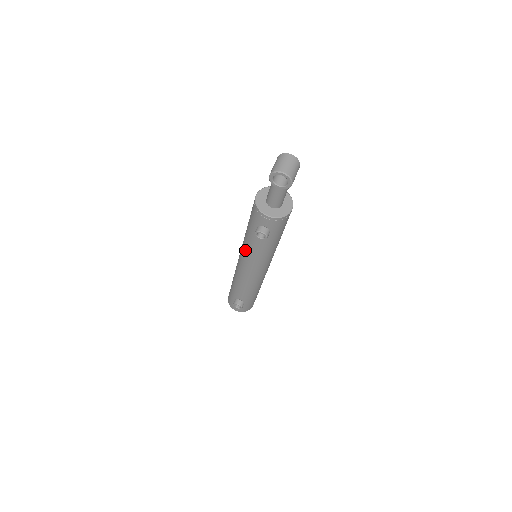
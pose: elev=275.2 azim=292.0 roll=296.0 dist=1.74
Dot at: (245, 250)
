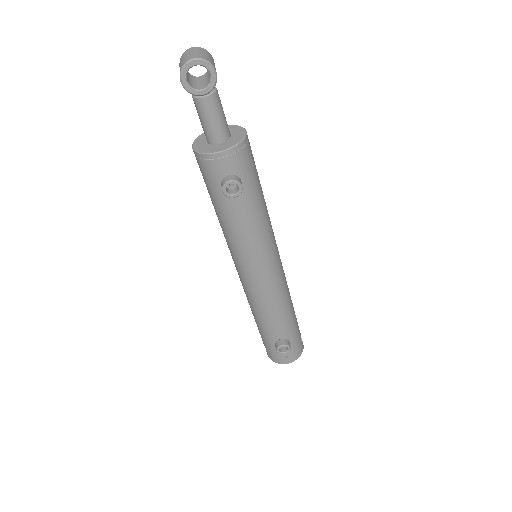
Dot at: (234, 247)
